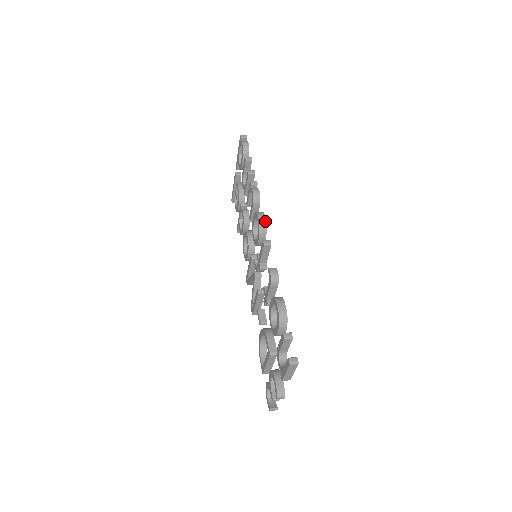
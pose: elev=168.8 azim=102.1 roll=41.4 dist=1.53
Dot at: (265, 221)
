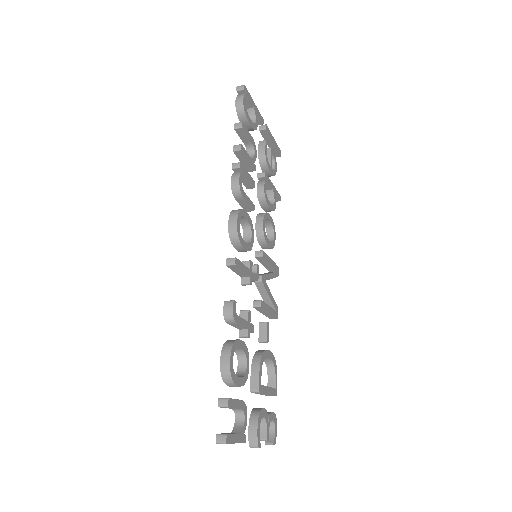
Dot at: (236, 227)
